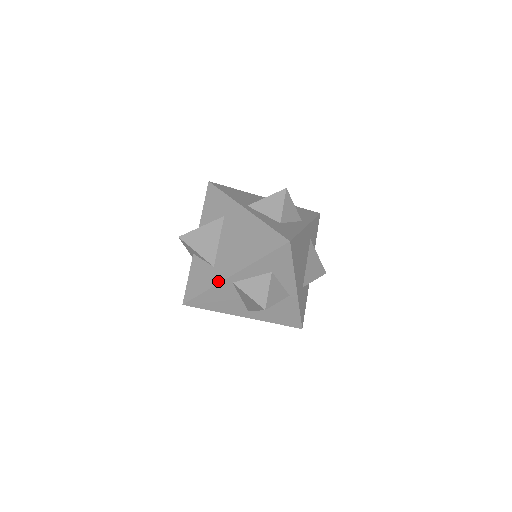
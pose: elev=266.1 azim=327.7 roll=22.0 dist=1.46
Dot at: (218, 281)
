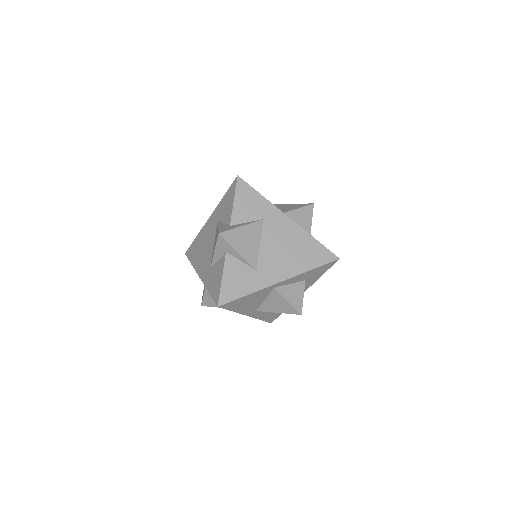
Dot at: (264, 286)
